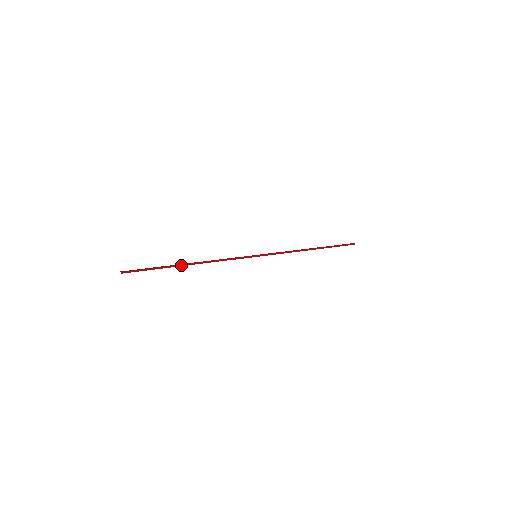
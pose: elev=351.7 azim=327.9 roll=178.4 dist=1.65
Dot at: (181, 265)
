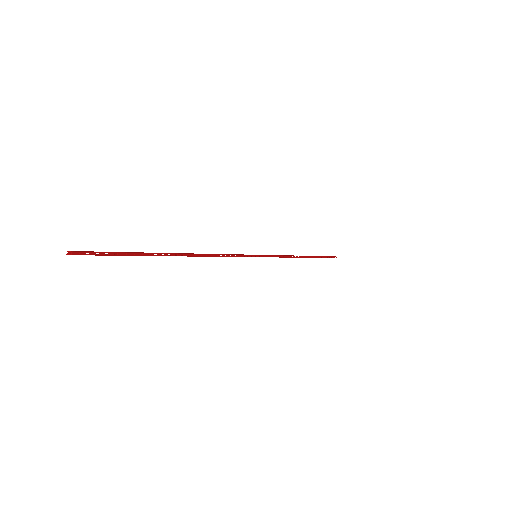
Dot at: occluded
